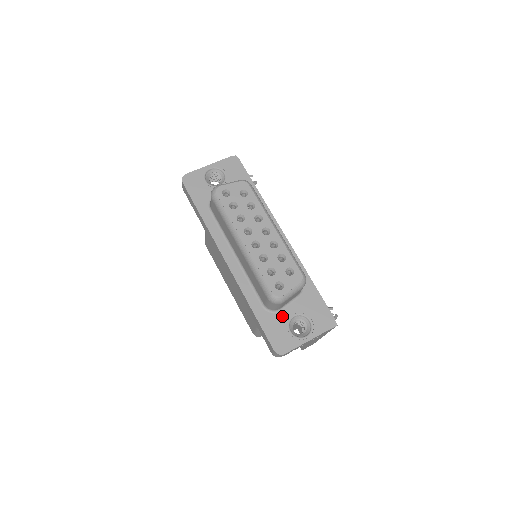
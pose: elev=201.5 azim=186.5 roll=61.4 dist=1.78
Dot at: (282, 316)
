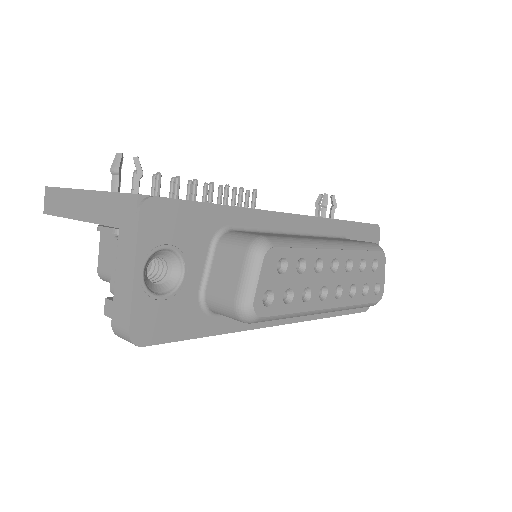
Dot at: occluded
